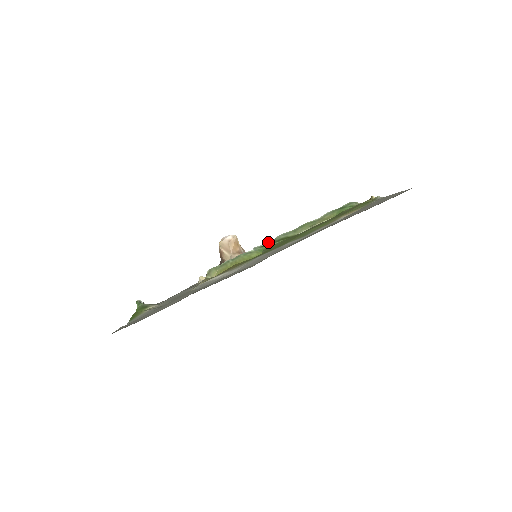
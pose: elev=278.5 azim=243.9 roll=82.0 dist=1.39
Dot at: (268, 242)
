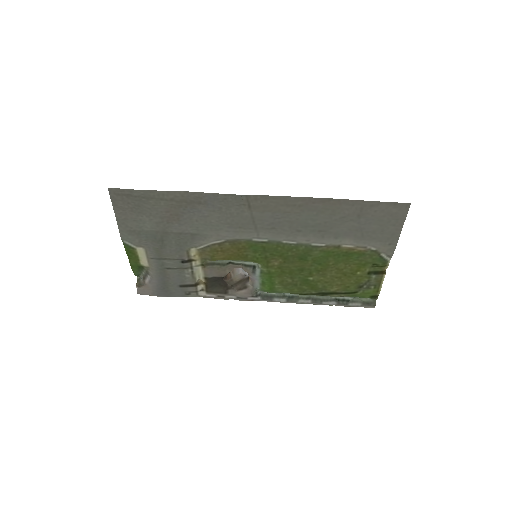
Dot at: (276, 293)
